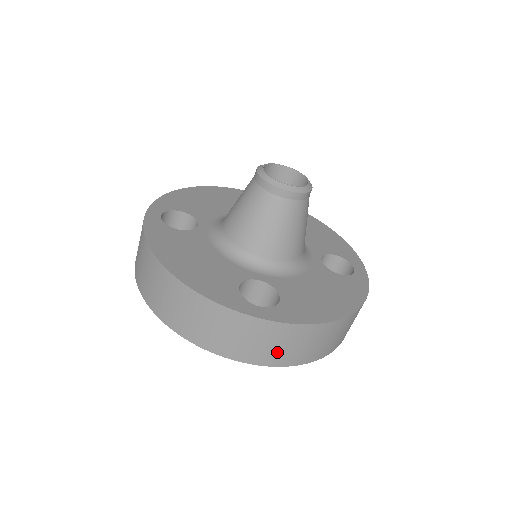
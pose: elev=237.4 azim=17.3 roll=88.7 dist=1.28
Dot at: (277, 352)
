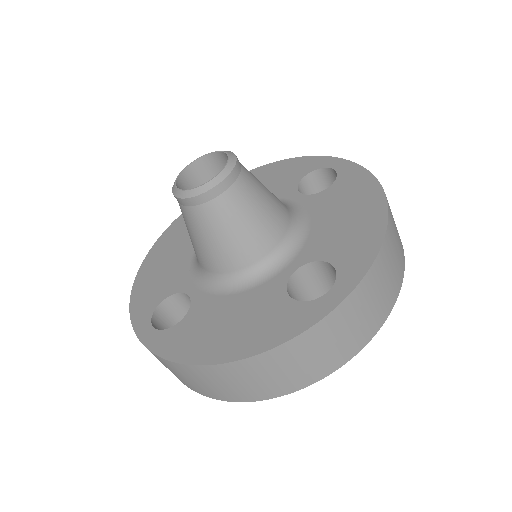
Dot at: (178, 377)
